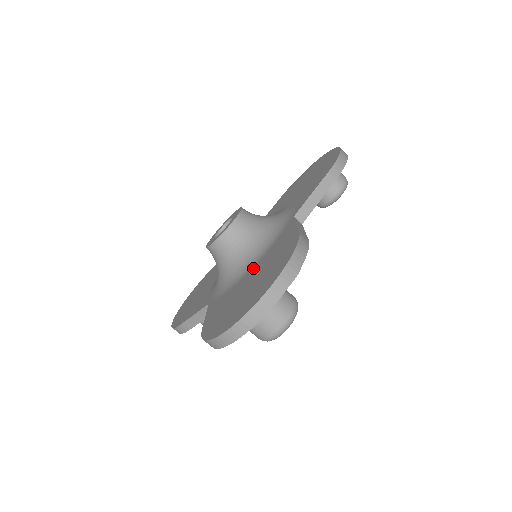
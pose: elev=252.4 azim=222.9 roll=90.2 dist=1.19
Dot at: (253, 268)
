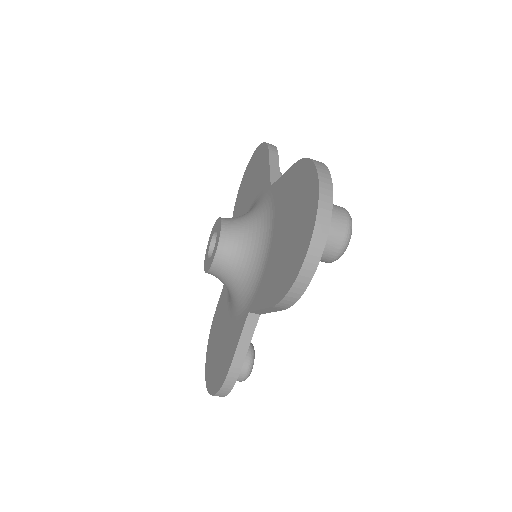
Dot at: (273, 233)
